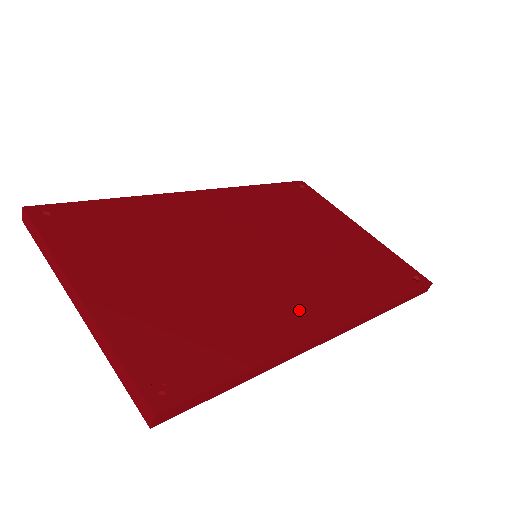
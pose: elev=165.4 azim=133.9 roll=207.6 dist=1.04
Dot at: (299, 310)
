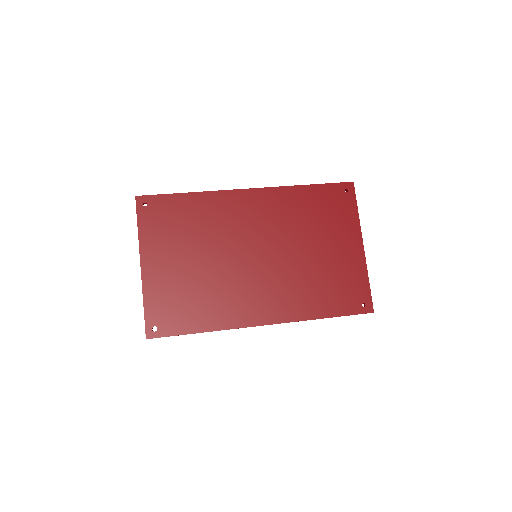
Dot at: (250, 307)
